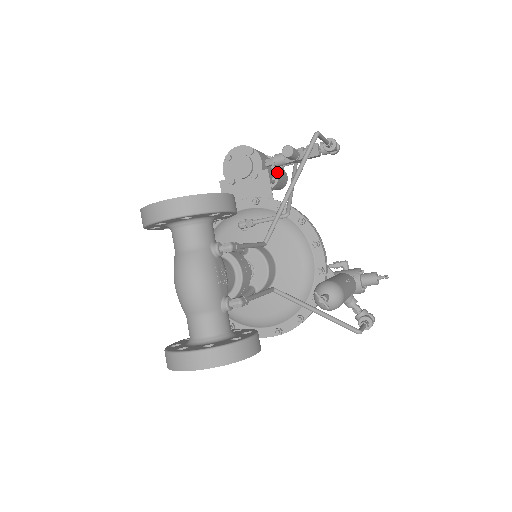
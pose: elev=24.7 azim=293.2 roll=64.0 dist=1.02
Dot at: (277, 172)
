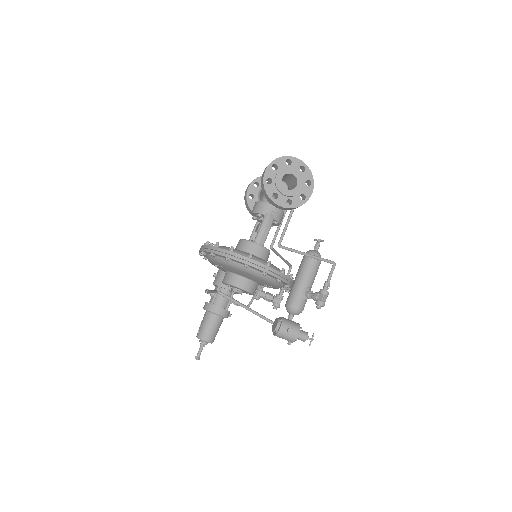
Dot at: occluded
